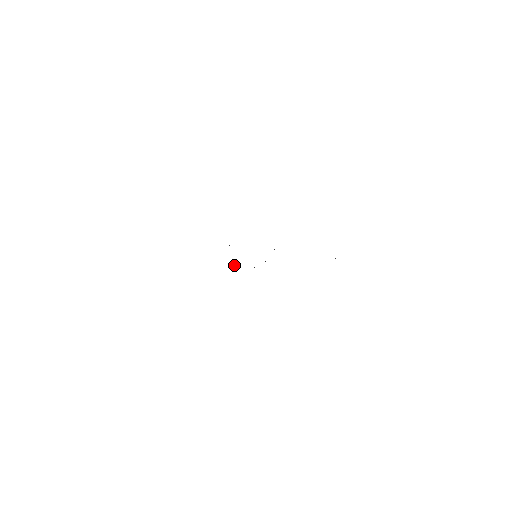
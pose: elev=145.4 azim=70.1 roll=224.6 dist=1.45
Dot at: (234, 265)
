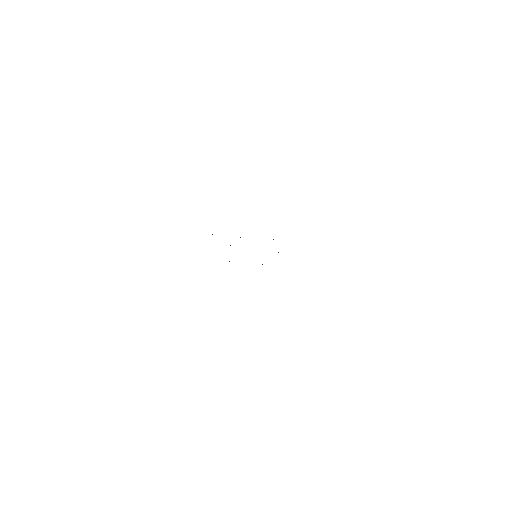
Dot at: occluded
